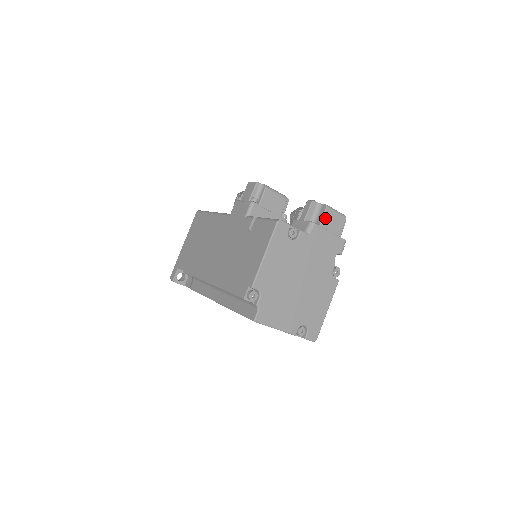
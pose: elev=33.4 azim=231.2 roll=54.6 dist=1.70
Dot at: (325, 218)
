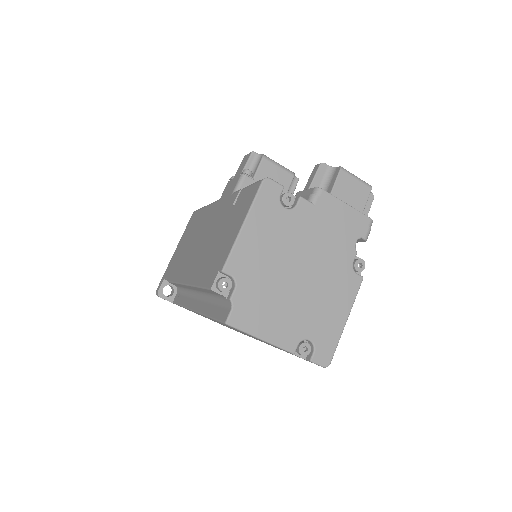
Dot at: (339, 184)
